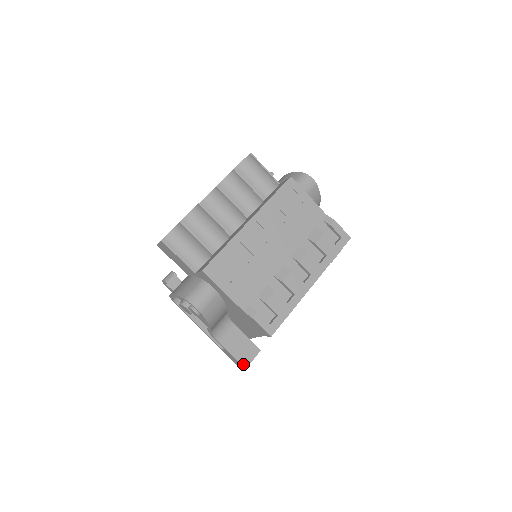
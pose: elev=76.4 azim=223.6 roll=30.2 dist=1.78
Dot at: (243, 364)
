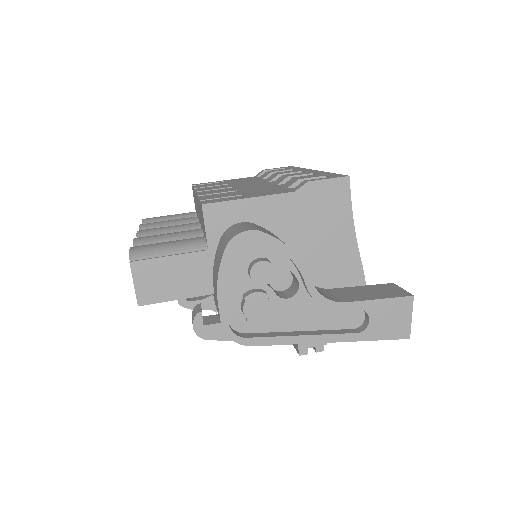
Dot at: (403, 296)
